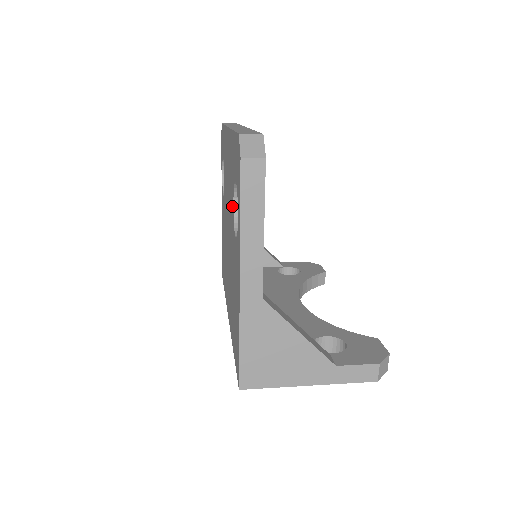
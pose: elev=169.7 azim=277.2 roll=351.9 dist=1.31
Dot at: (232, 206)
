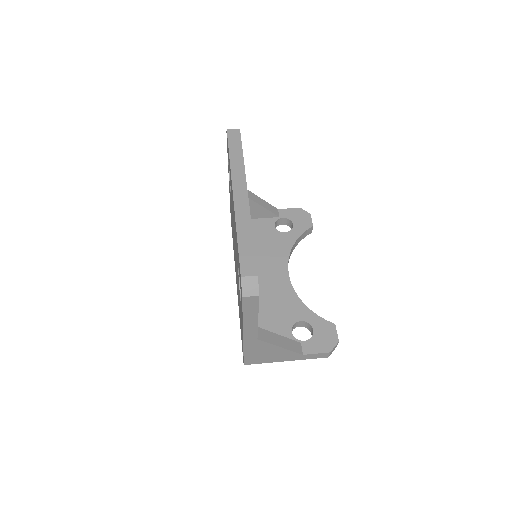
Dot at: occluded
